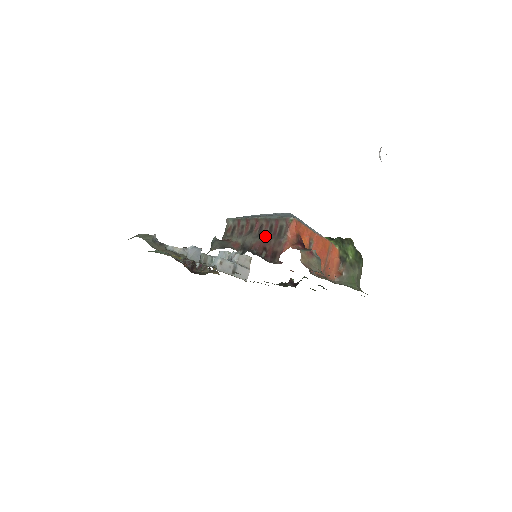
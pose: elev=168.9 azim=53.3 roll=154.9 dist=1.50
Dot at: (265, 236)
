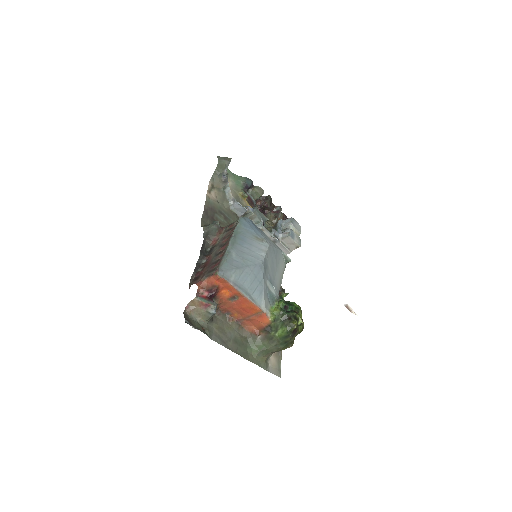
Dot at: (213, 260)
